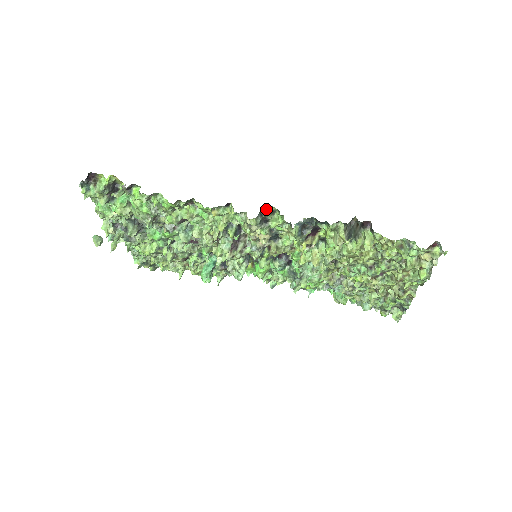
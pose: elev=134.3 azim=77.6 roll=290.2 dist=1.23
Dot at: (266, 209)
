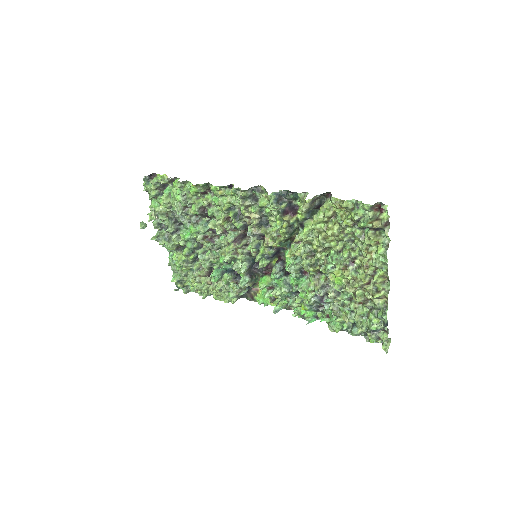
Dot at: (256, 187)
